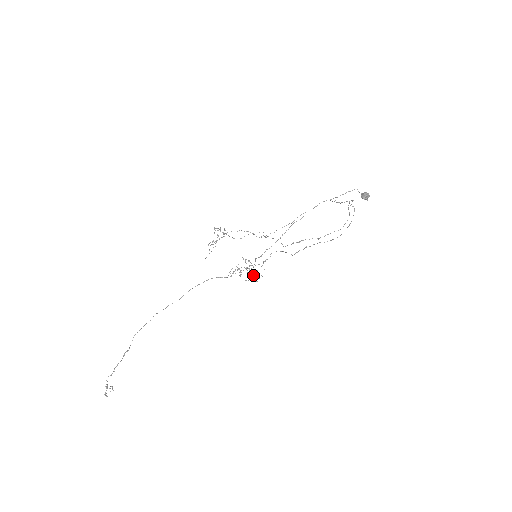
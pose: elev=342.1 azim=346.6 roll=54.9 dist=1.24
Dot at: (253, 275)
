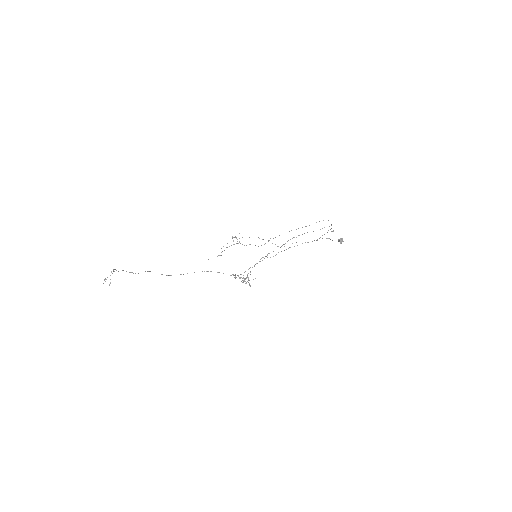
Dot at: (245, 278)
